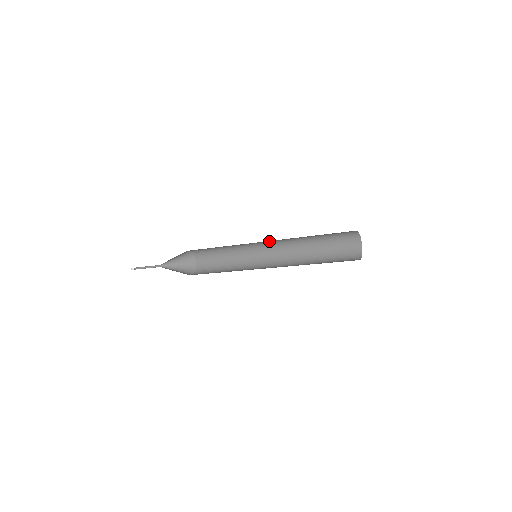
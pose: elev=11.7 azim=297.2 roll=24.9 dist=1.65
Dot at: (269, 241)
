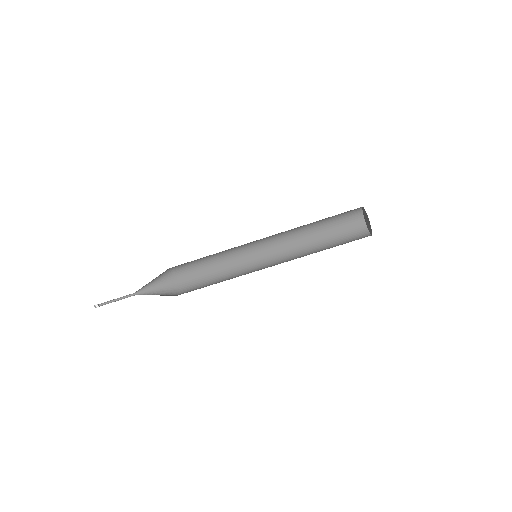
Dot at: (274, 255)
